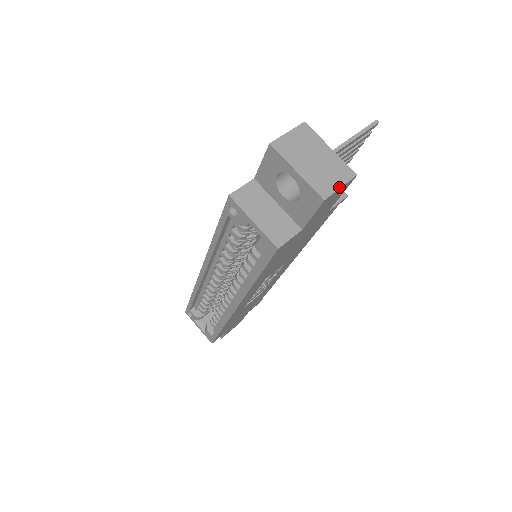
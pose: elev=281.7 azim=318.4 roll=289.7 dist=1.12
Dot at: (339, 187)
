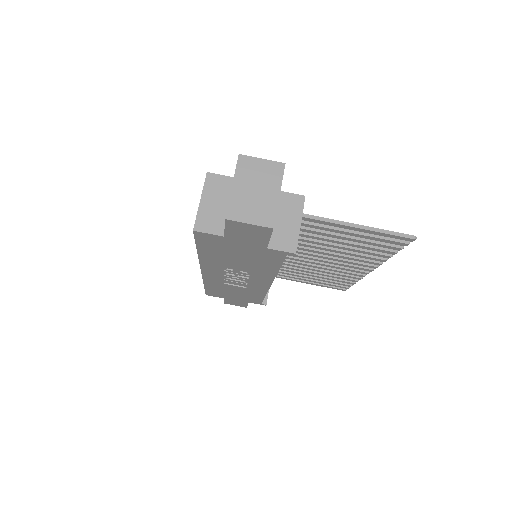
Dot at: (248, 222)
